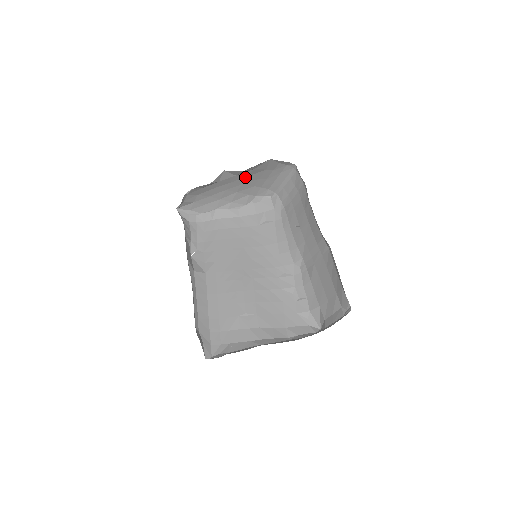
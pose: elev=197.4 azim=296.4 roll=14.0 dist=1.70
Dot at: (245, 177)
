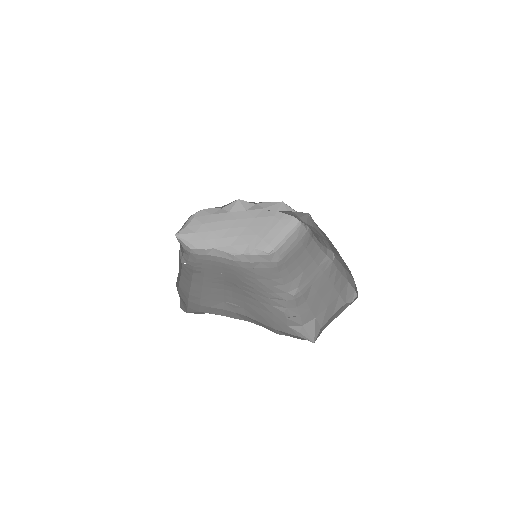
Dot at: (253, 218)
